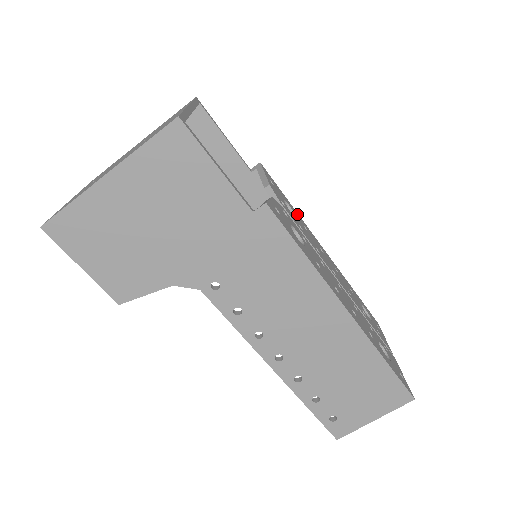
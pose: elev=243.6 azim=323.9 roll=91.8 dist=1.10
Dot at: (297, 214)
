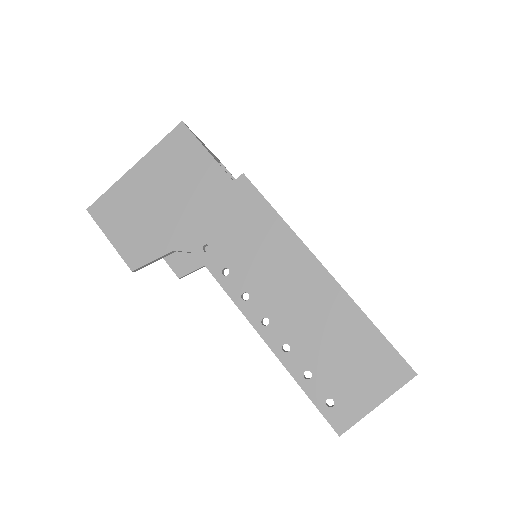
Dot at: occluded
